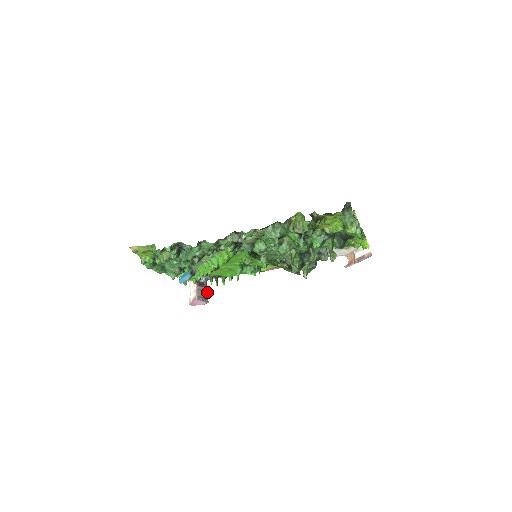
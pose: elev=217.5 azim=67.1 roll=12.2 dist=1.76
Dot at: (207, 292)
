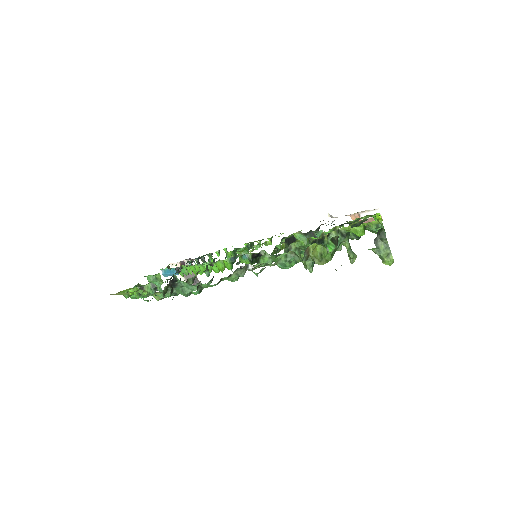
Dot at: occluded
